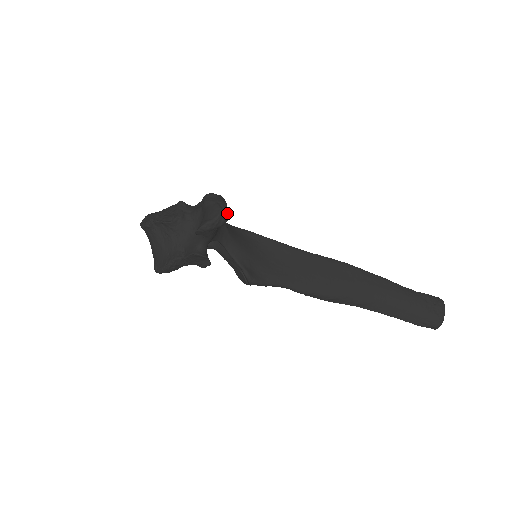
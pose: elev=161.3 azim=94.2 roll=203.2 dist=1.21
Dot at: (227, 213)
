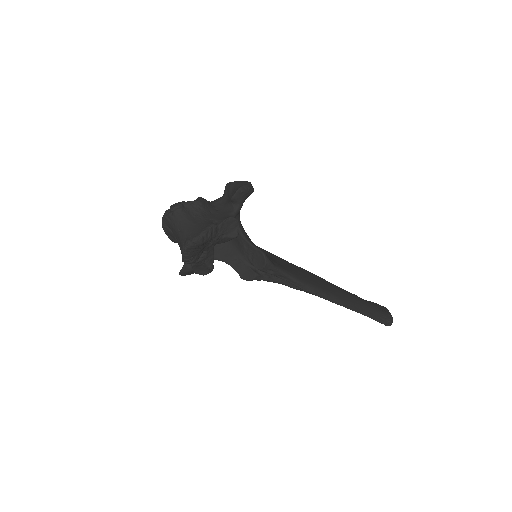
Dot at: (252, 187)
